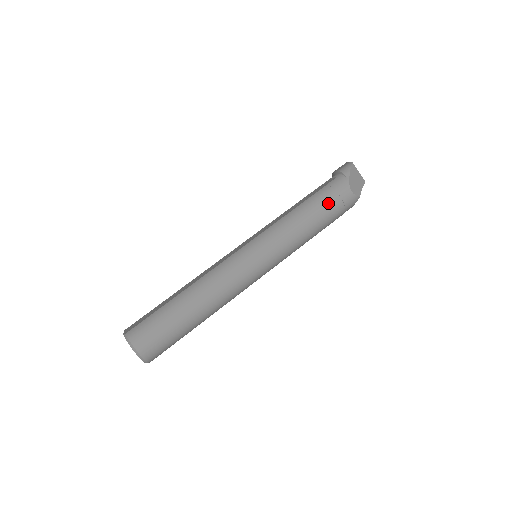
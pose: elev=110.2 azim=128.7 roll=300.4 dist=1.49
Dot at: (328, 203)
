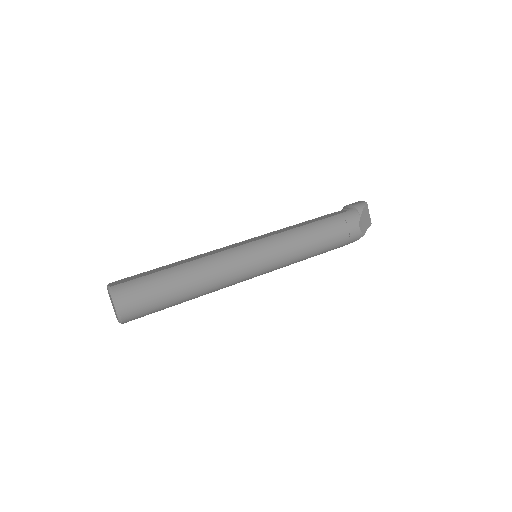
Dot at: (337, 230)
